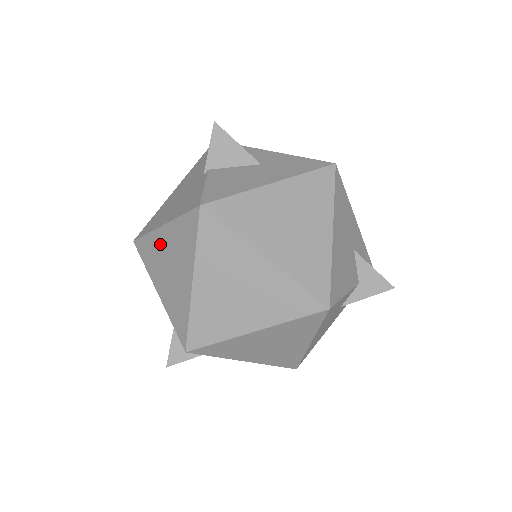
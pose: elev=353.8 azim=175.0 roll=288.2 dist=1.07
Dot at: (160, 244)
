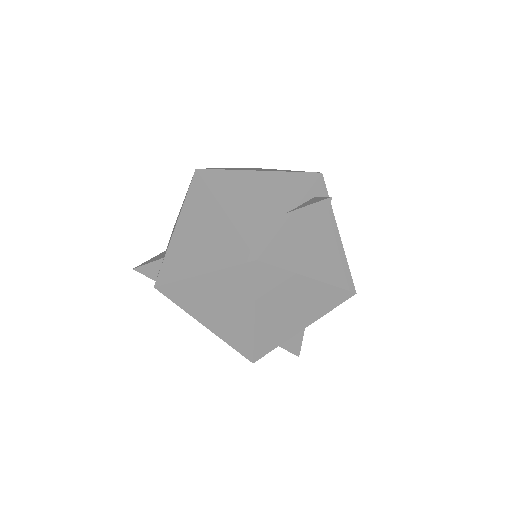
Dot at: (210, 215)
